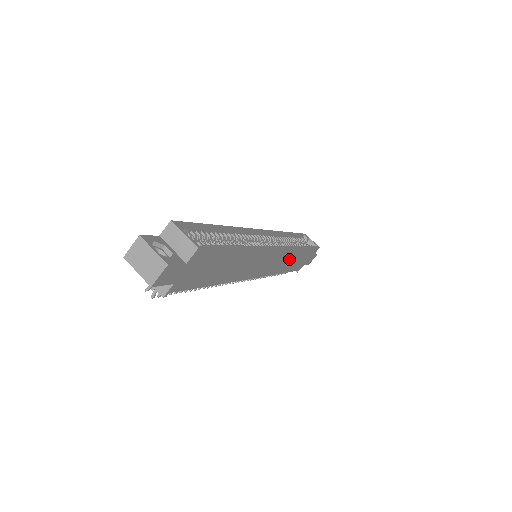
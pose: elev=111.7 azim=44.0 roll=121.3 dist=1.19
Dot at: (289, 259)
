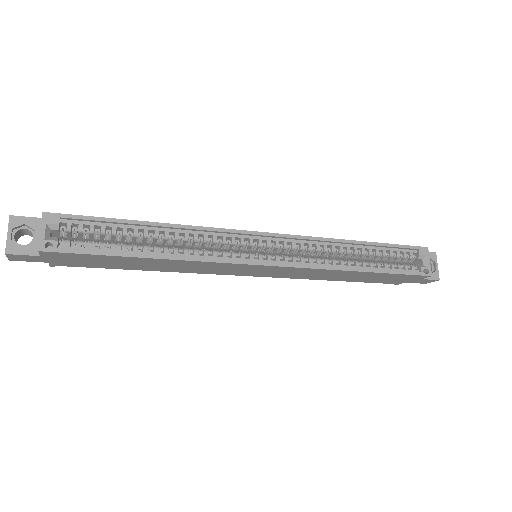
Dot at: (330, 274)
